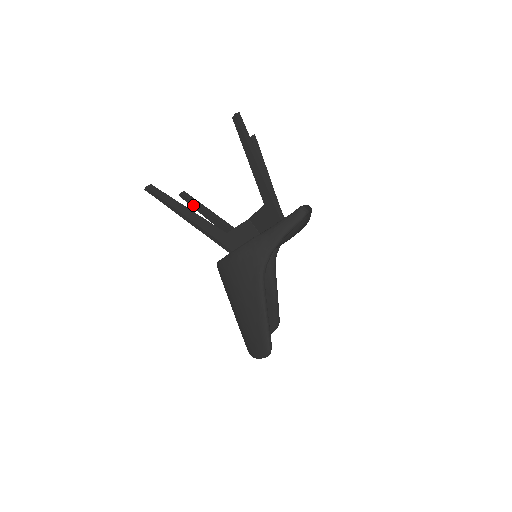
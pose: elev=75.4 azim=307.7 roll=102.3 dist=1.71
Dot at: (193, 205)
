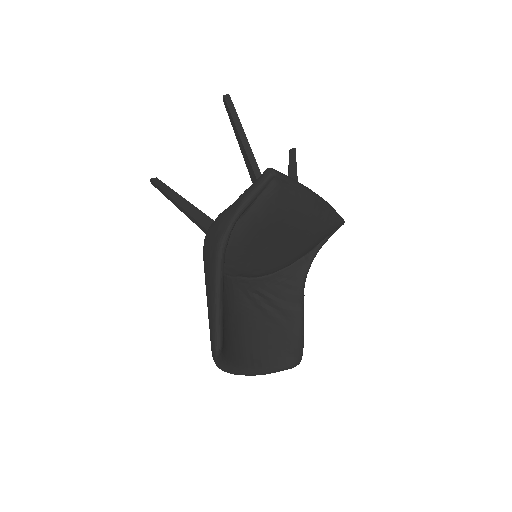
Dot at: occluded
